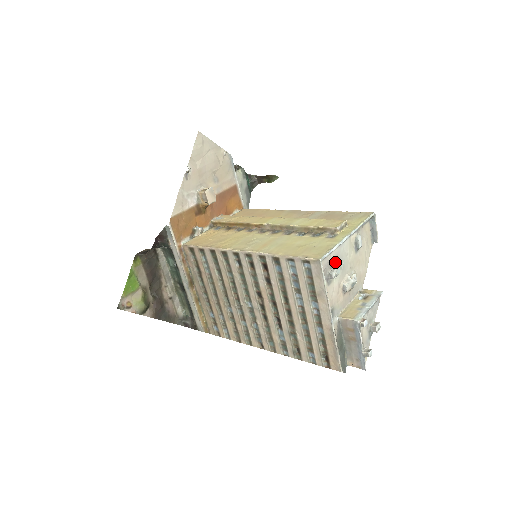
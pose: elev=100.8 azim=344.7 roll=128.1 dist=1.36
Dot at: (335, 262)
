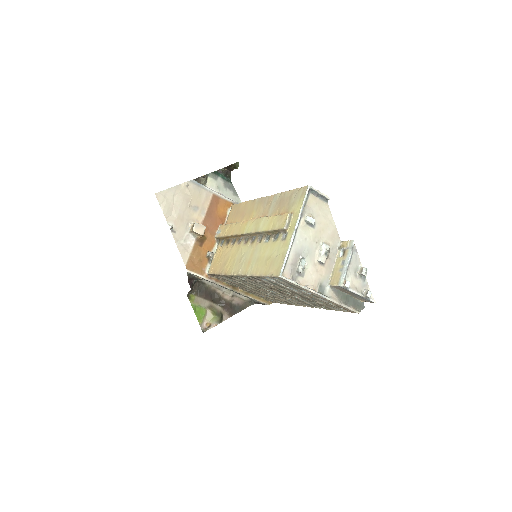
Dot at: (298, 257)
